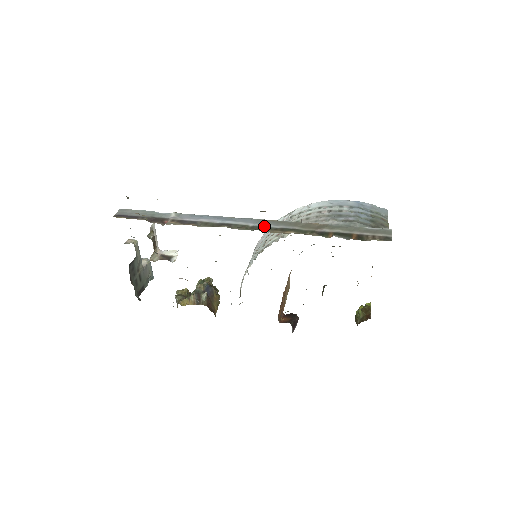
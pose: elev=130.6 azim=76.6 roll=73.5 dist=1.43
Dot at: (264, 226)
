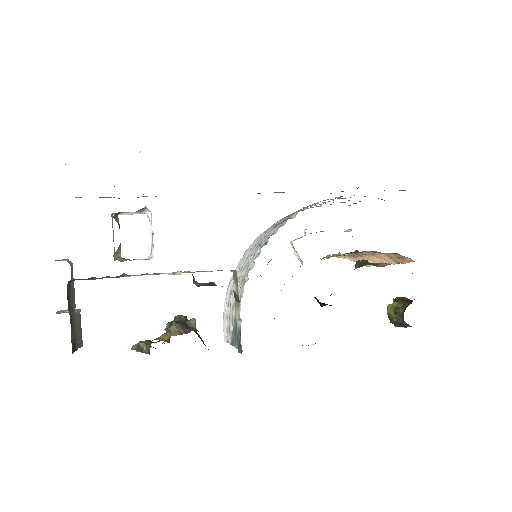
Dot at: (275, 192)
